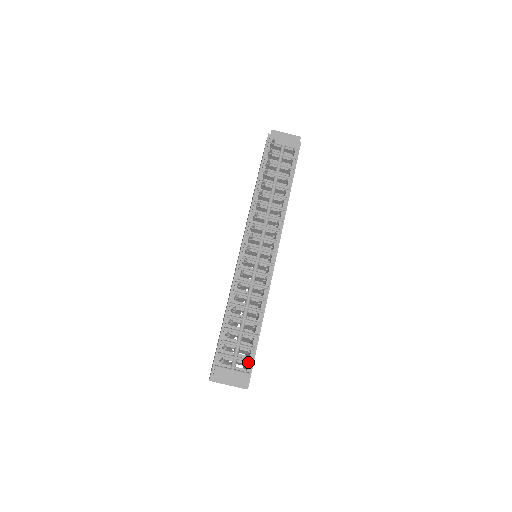
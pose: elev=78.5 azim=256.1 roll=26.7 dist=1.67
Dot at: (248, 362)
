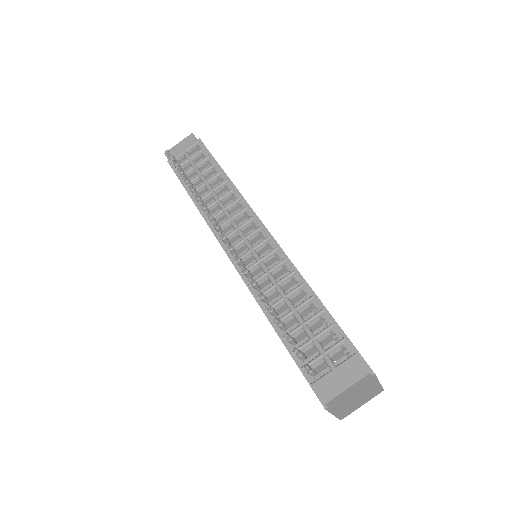
Dot at: (341, 345)
